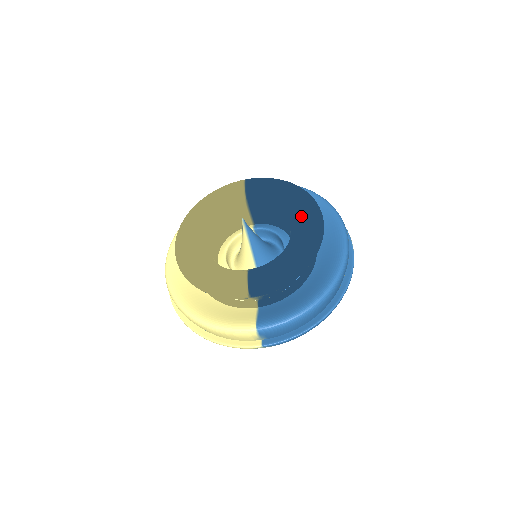
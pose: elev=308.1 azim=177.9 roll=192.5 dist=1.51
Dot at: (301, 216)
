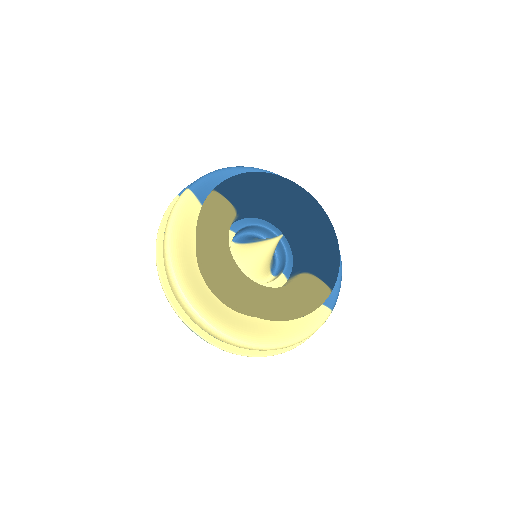
Dot at: (299, 201)
